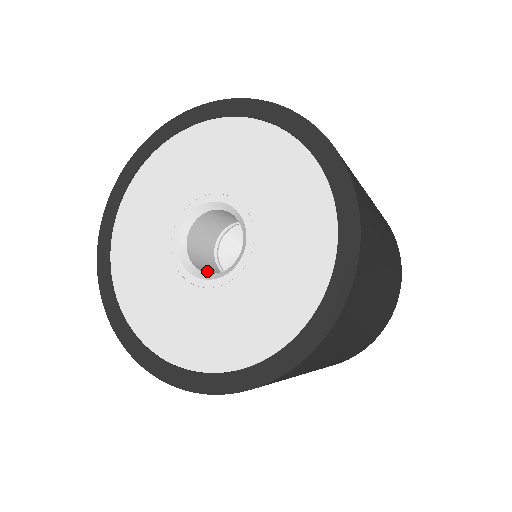
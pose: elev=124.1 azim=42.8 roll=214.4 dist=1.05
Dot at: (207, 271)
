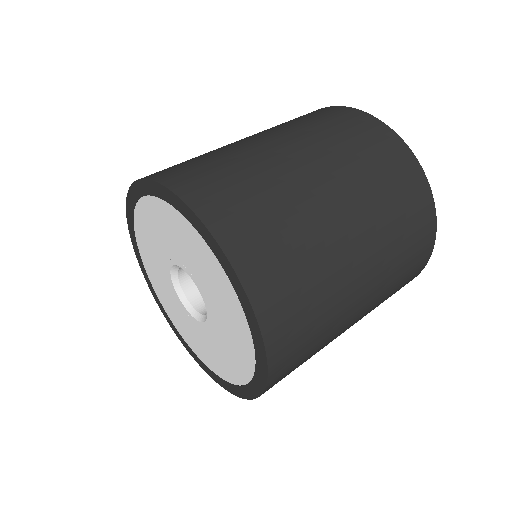
Dot at: (200, 295)
